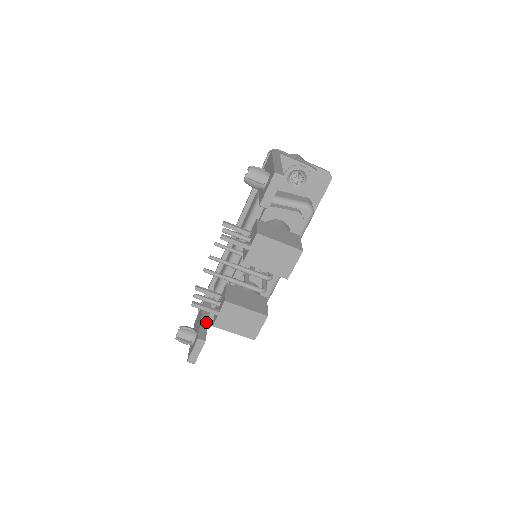
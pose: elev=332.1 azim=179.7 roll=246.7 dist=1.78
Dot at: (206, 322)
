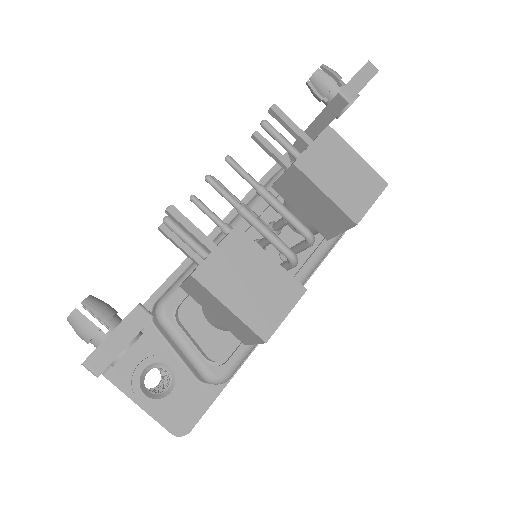
Dot at: occluded
